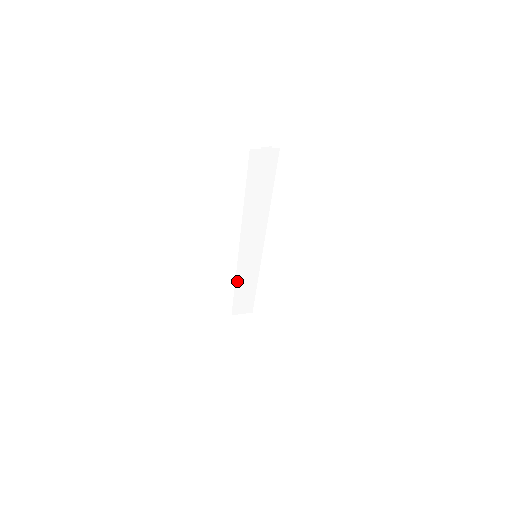
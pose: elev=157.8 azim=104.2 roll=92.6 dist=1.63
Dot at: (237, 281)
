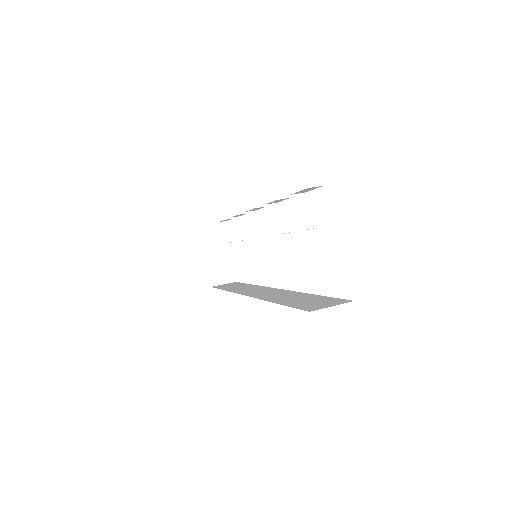
Dot at: occluded
